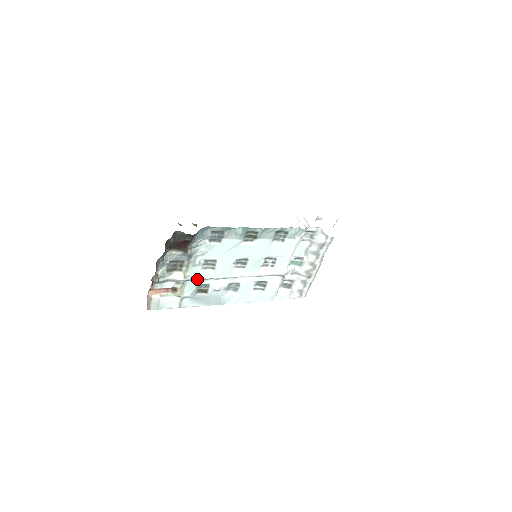
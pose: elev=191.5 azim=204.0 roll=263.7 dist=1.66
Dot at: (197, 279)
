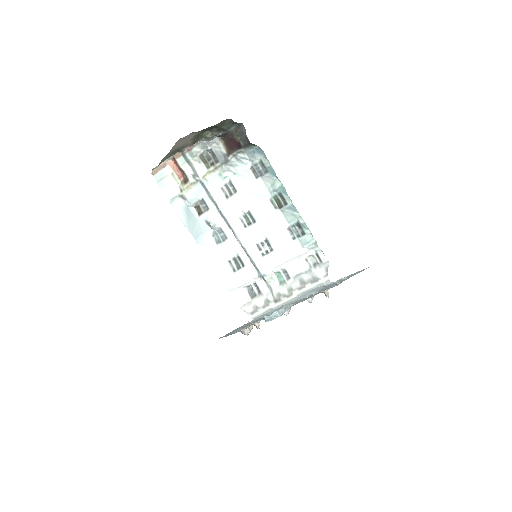
Dot at: (208, 191)
